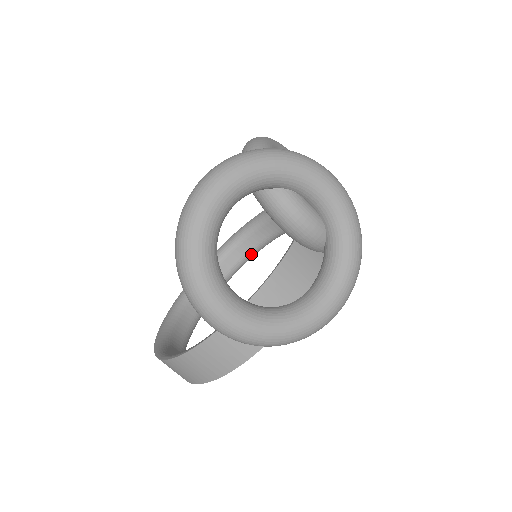
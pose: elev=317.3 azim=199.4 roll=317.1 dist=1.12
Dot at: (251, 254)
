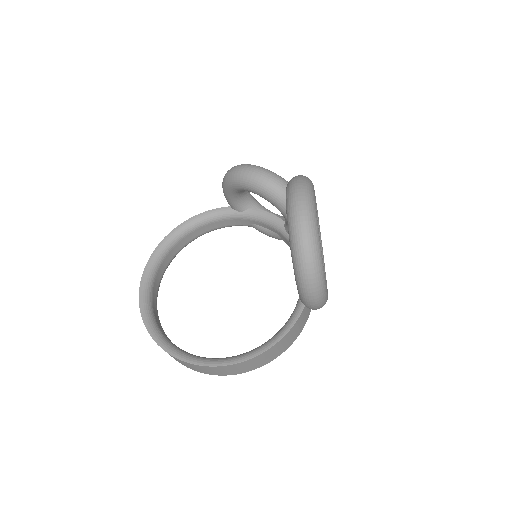
Dot at: occluded
